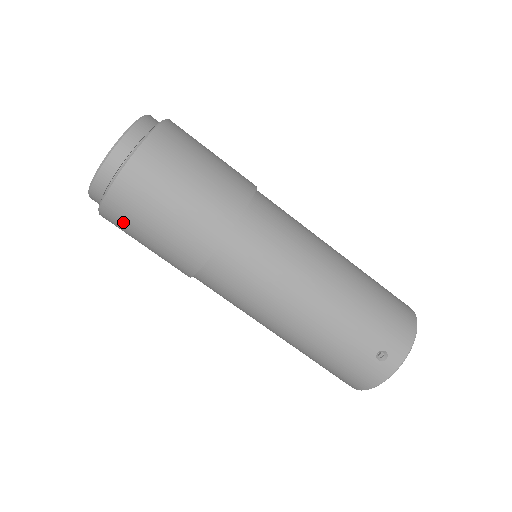
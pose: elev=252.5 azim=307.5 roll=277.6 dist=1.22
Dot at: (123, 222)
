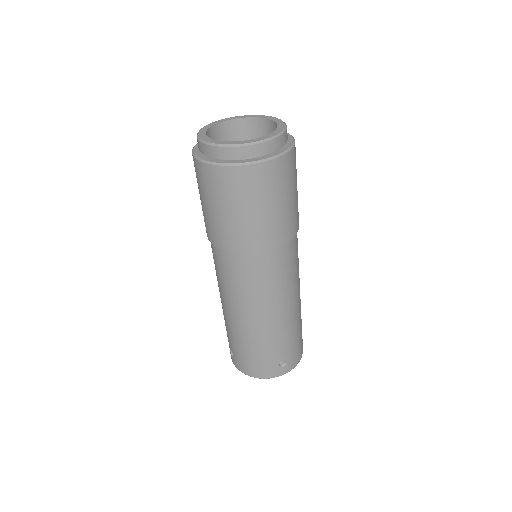
Dot at: (223, 187)
